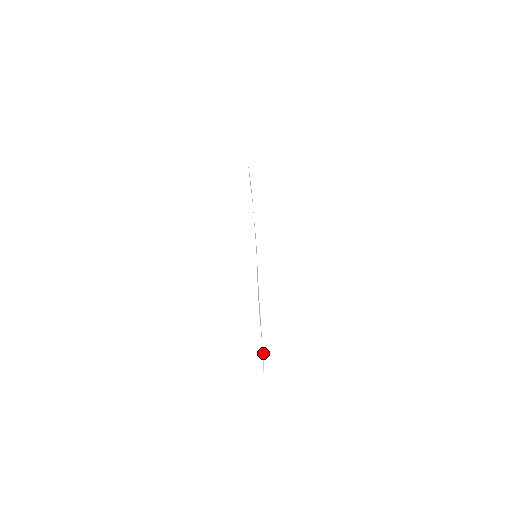
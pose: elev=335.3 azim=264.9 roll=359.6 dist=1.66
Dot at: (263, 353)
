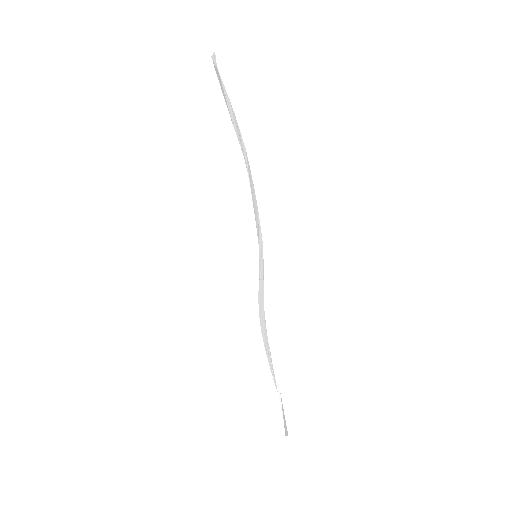
Dot at: (279, 393)
